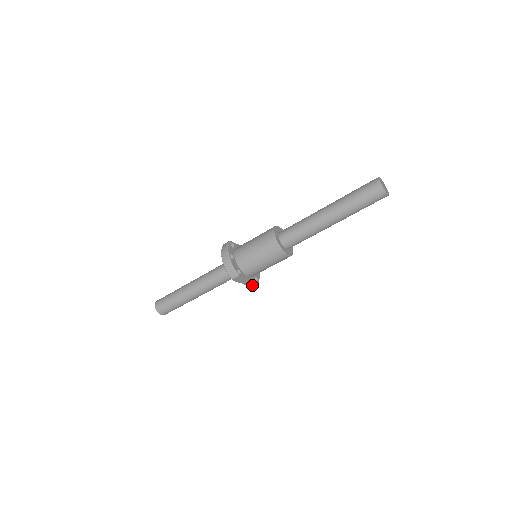
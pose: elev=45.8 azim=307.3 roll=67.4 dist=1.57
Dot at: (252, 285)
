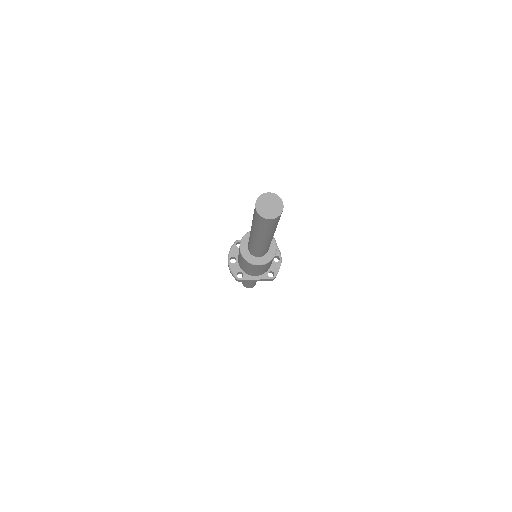
Dot at: (270, 280)
